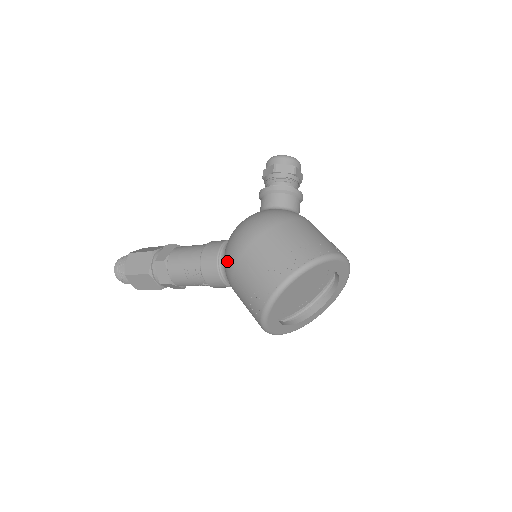
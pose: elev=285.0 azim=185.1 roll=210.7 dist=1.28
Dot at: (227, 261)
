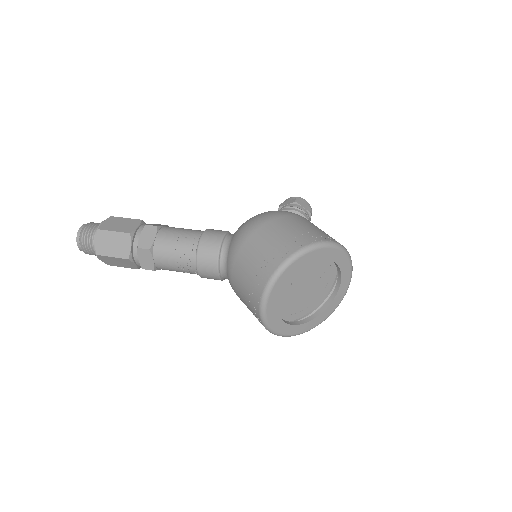
Dot at: (244, 229)
